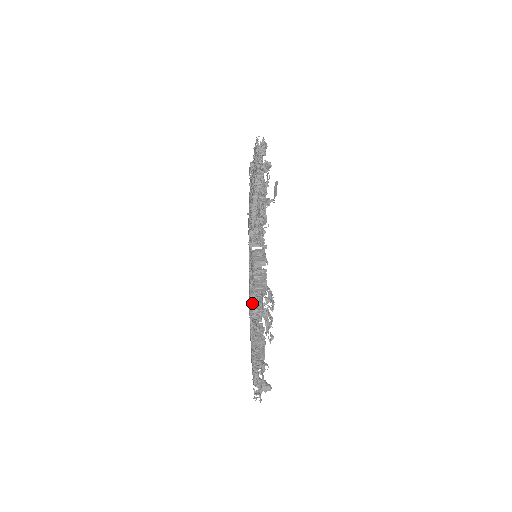
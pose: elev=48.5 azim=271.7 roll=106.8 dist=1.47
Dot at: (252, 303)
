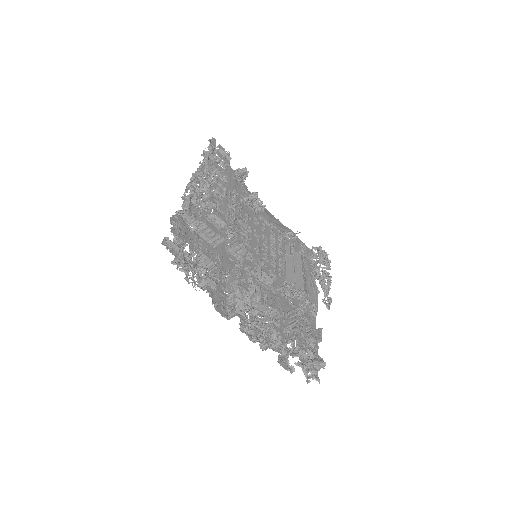
Dot at: occluded
